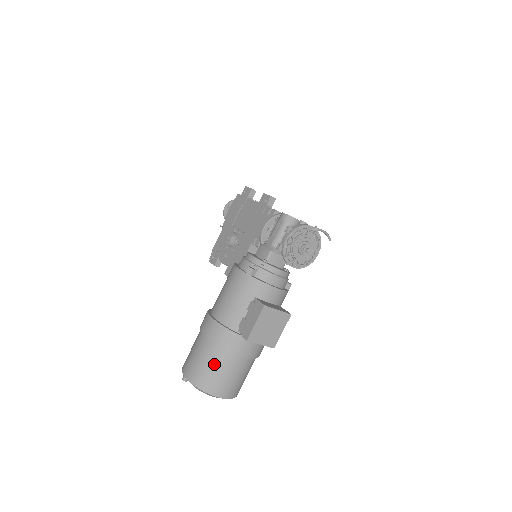
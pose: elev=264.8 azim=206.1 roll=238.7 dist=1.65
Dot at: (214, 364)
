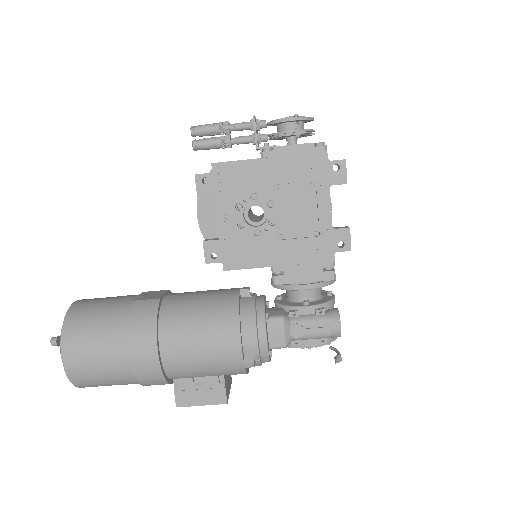
Dot at: (115, 383)
